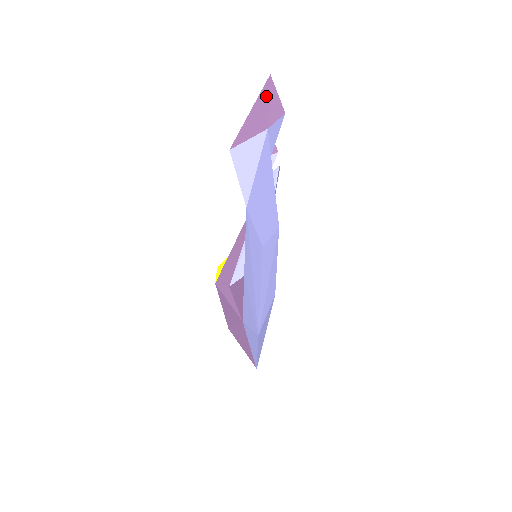
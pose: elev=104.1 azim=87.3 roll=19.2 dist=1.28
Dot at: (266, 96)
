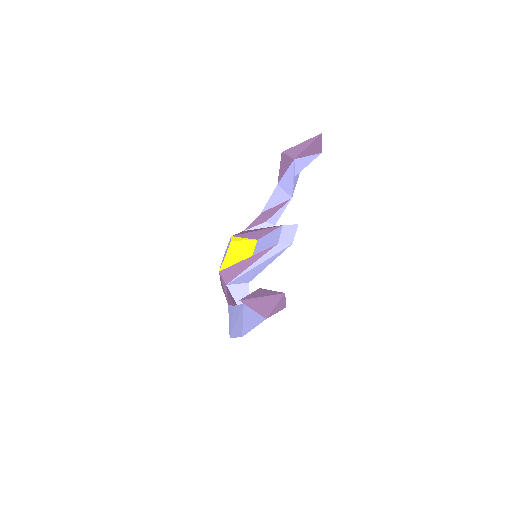
Dot at: (275, 302)
